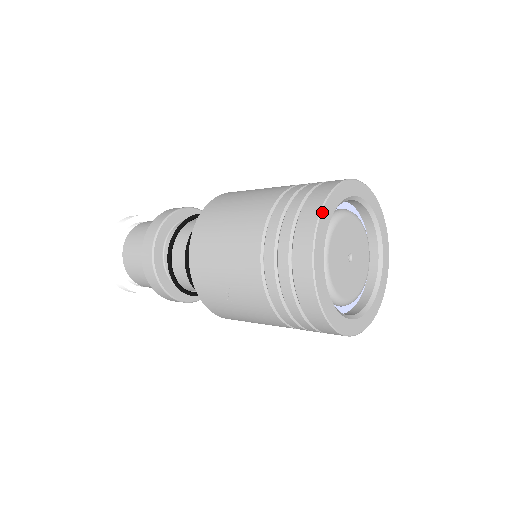
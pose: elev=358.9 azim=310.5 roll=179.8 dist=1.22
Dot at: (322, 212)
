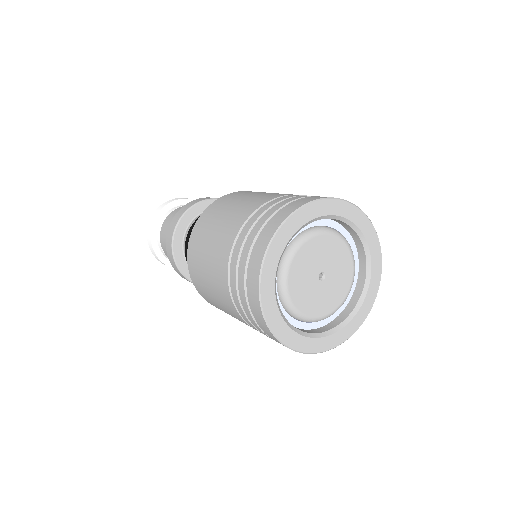
Dot at: (262, 306)
